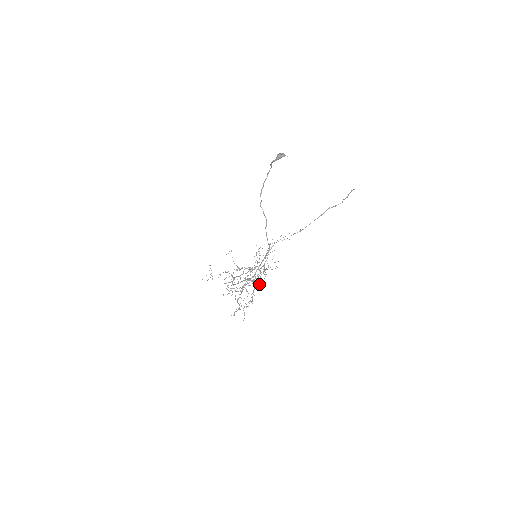
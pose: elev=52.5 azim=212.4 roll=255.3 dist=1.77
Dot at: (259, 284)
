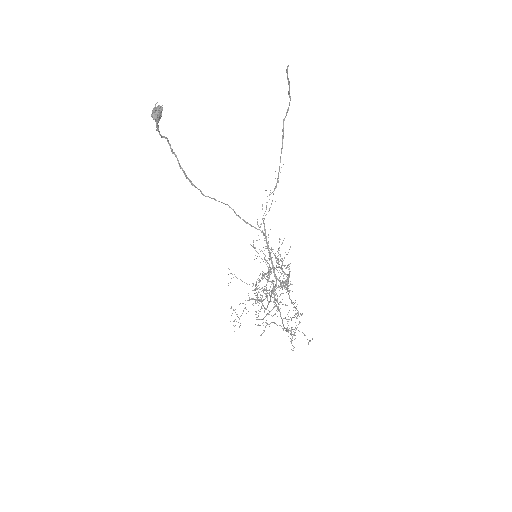
Dot at: occluded
